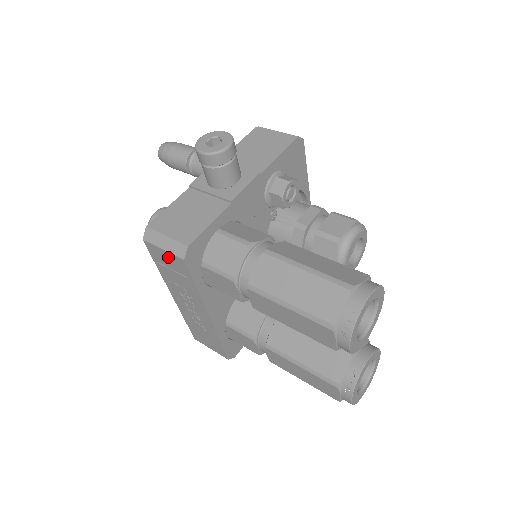
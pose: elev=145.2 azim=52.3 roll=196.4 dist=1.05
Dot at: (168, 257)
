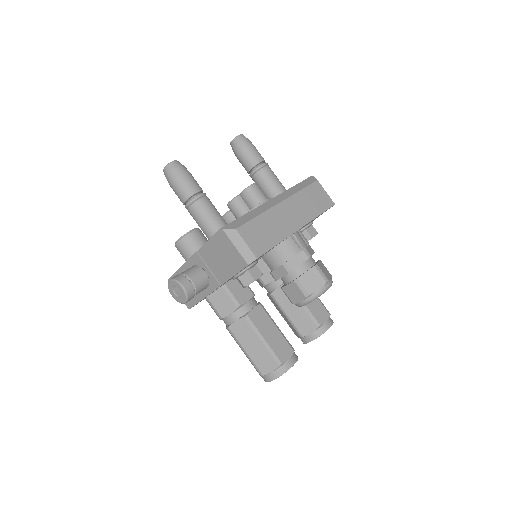
Dot at: occluded
